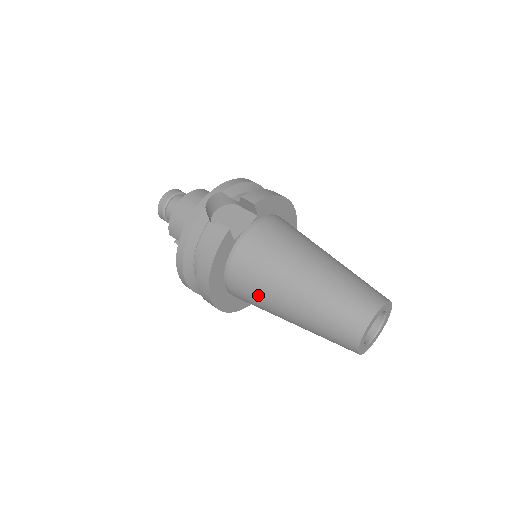
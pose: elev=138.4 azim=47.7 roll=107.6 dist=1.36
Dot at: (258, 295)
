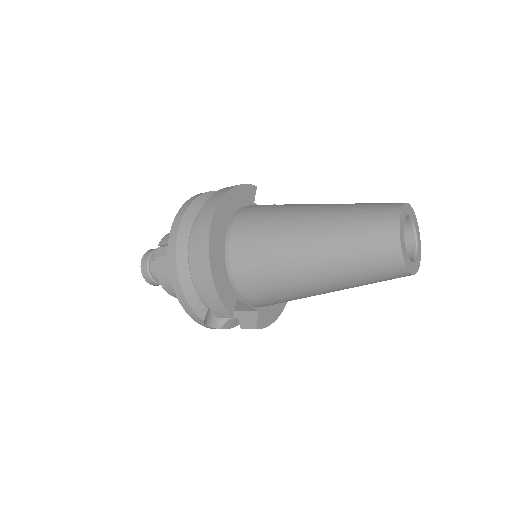
Dot at: (273, 216)
